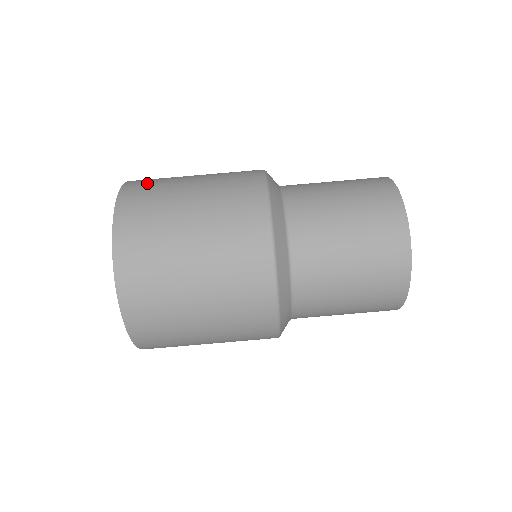
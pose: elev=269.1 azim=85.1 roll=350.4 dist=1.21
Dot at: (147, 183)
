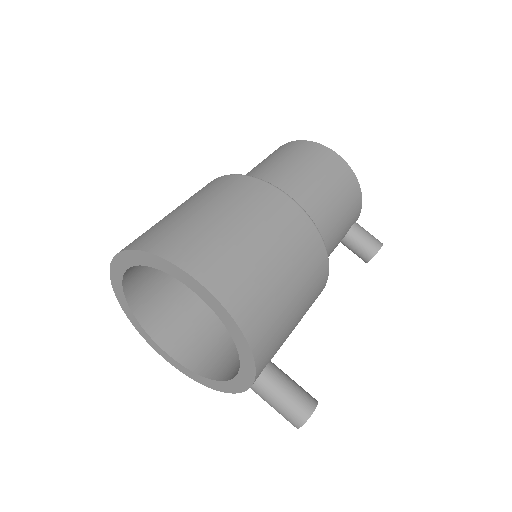
Dot at: occluded
